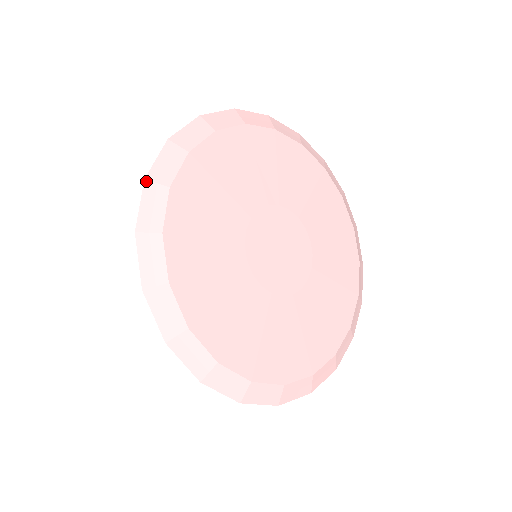
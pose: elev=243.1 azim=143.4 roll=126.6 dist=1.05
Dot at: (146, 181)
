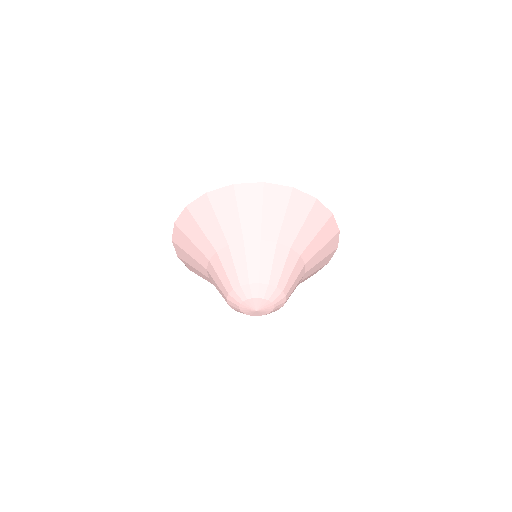
Dot at: (175, 223)
